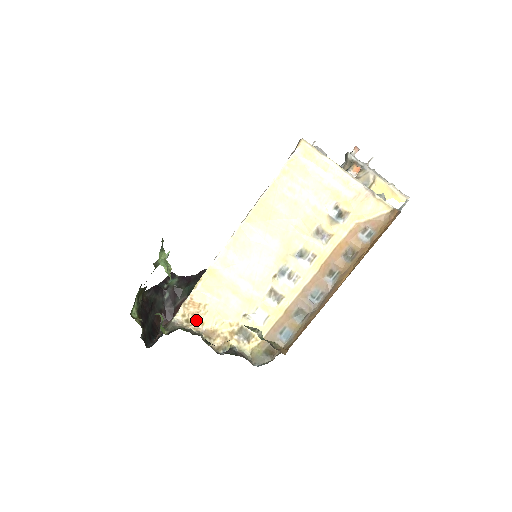
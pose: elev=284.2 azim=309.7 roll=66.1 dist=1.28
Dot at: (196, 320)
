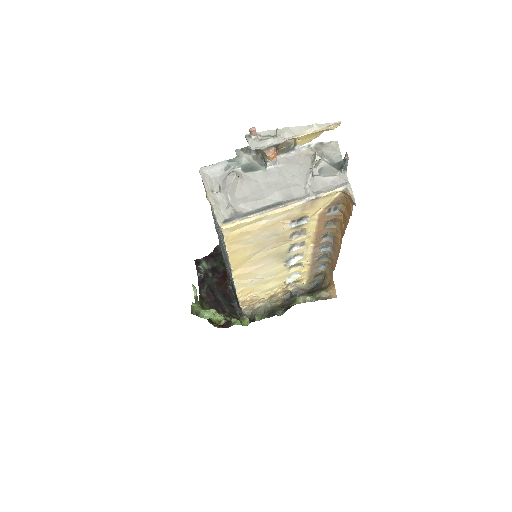
Dot at: (256, 301)
